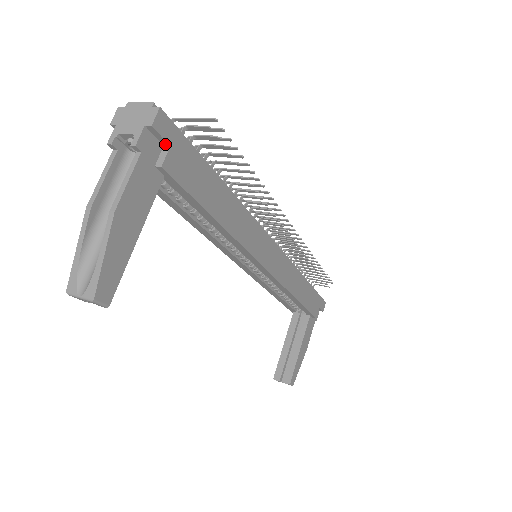
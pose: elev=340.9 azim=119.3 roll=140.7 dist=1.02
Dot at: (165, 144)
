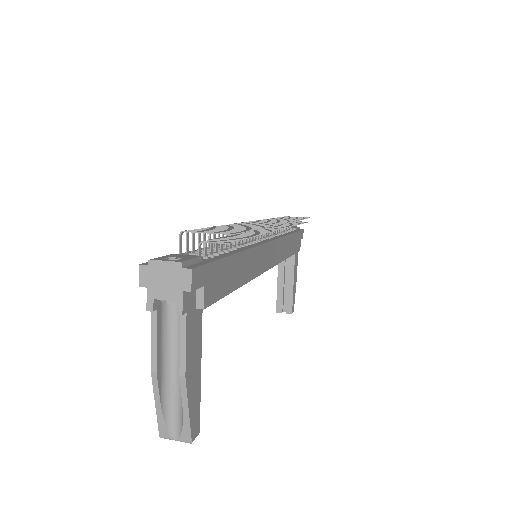
Dot at: (199, 286)
